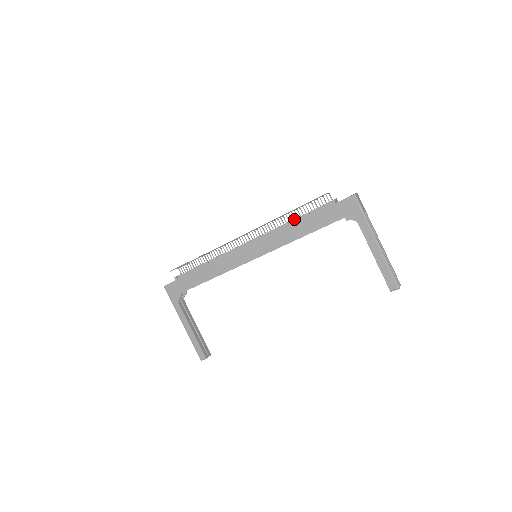
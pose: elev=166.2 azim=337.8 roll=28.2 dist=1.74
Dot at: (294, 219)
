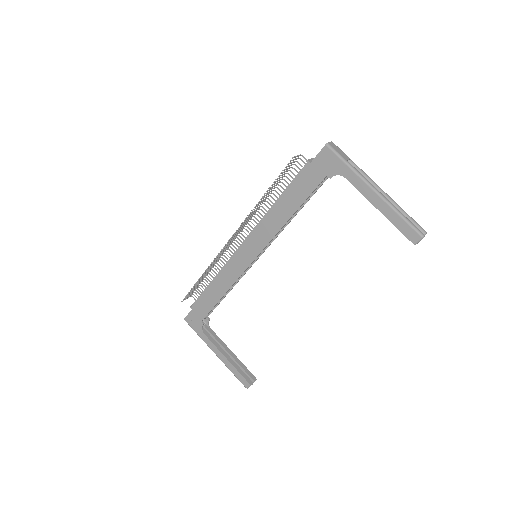
Dot at: occluded
